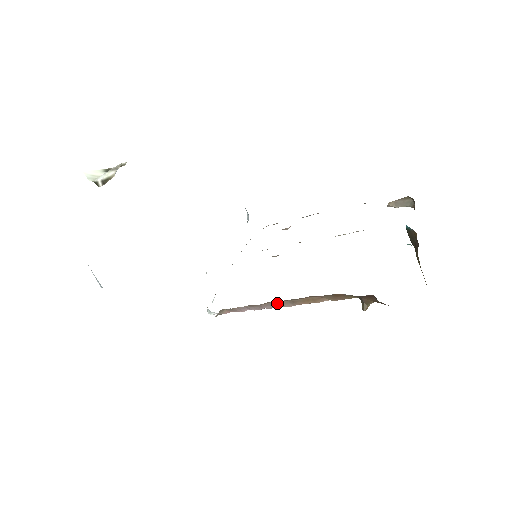
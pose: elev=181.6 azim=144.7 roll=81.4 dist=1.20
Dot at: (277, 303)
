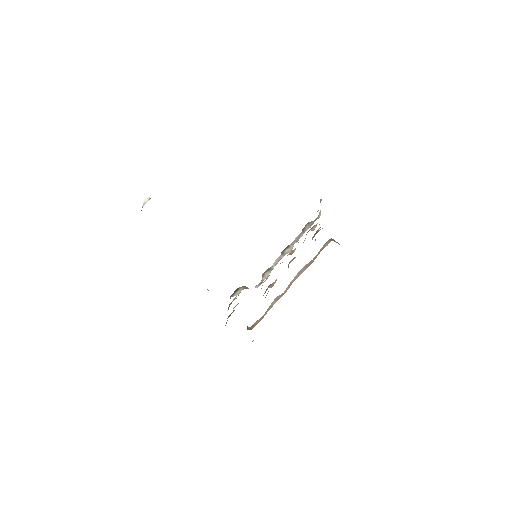
Dot at: occluded
